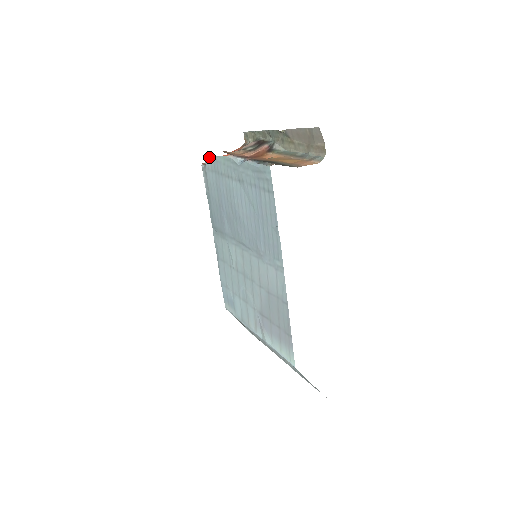
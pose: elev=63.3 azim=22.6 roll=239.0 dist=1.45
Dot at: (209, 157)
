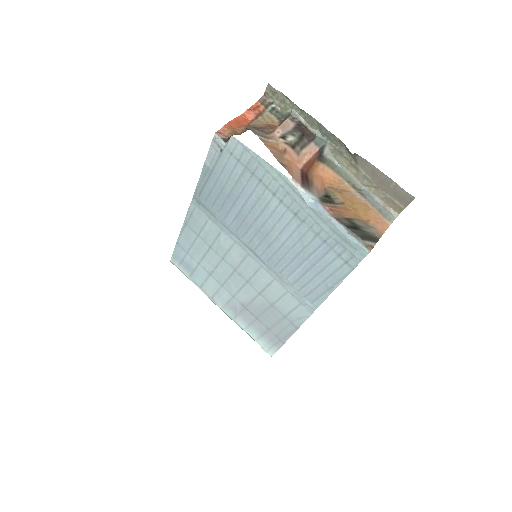
Dot at: (243, 146)
